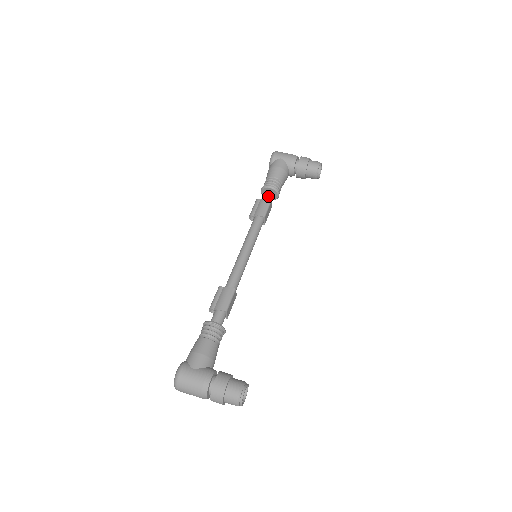
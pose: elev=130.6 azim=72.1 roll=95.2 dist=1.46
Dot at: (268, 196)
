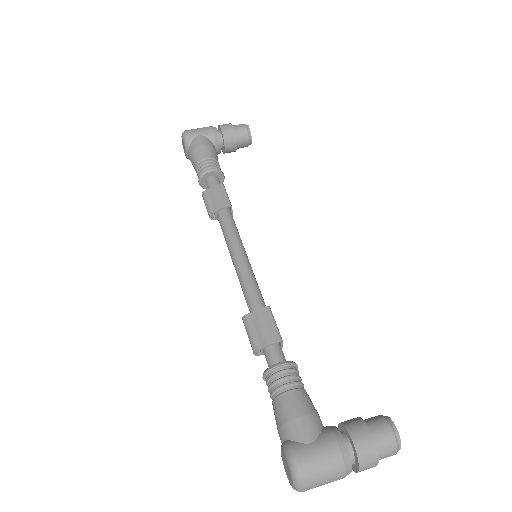
Dot at: (215, 182)
